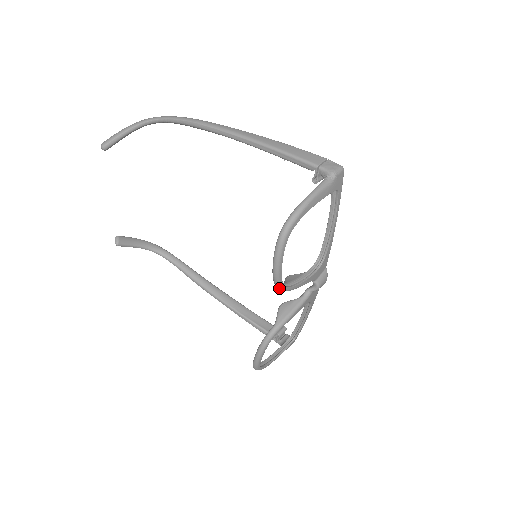
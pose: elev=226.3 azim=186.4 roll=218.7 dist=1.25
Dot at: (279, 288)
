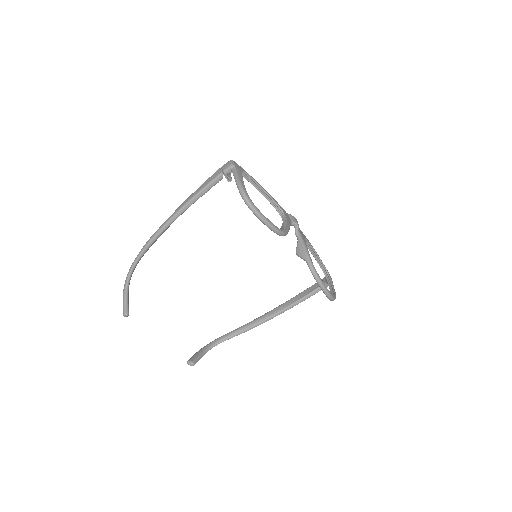
Dot at: (282, 234)
